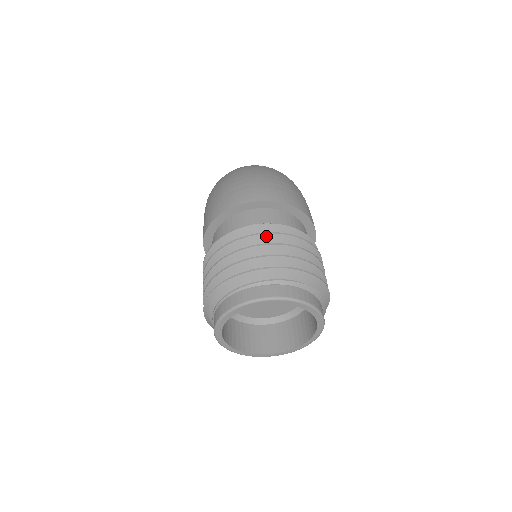
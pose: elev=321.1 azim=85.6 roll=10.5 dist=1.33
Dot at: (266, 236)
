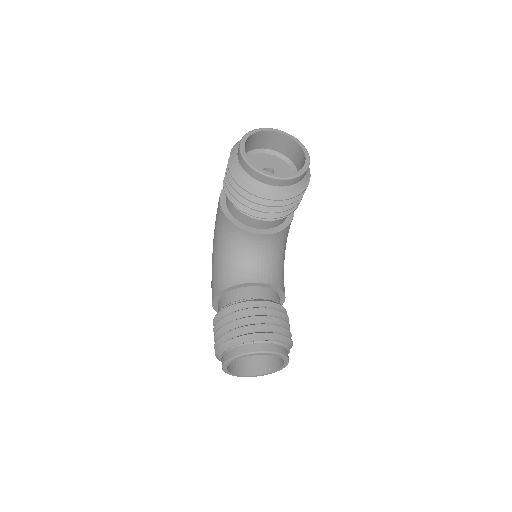
Dot at: occluded
